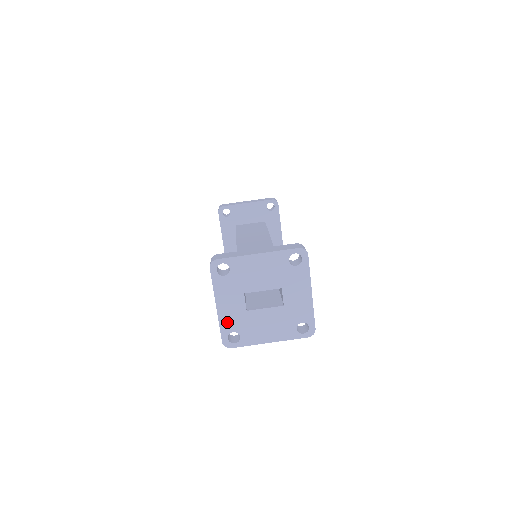
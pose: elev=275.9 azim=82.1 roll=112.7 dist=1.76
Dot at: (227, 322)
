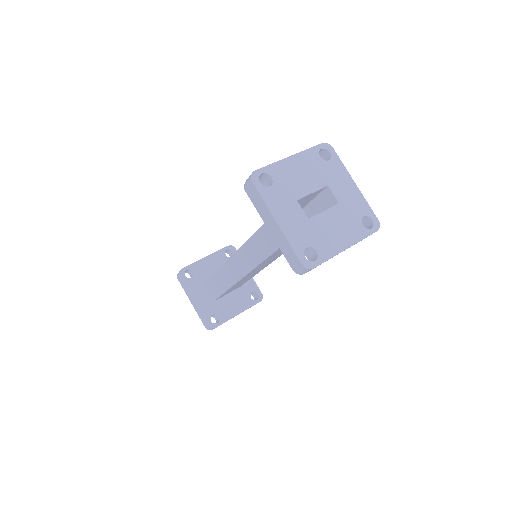
Dot at: (296, 238)
